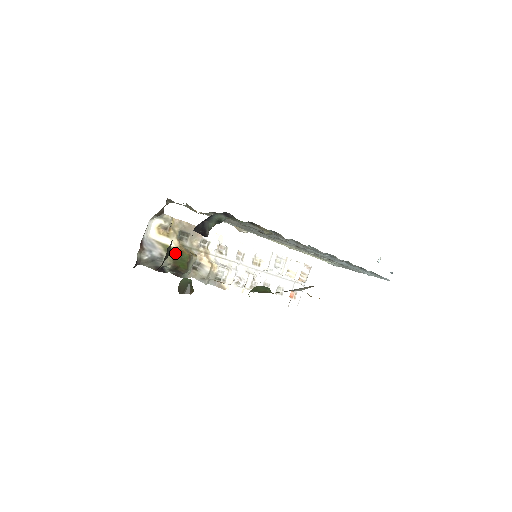
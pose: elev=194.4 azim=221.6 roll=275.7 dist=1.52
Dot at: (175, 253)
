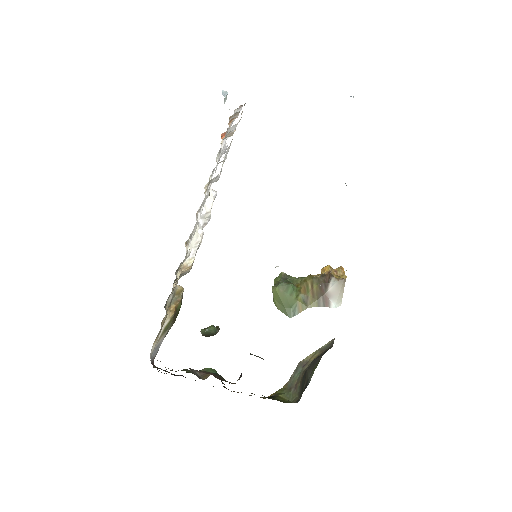
Dot at: (173, 320)
